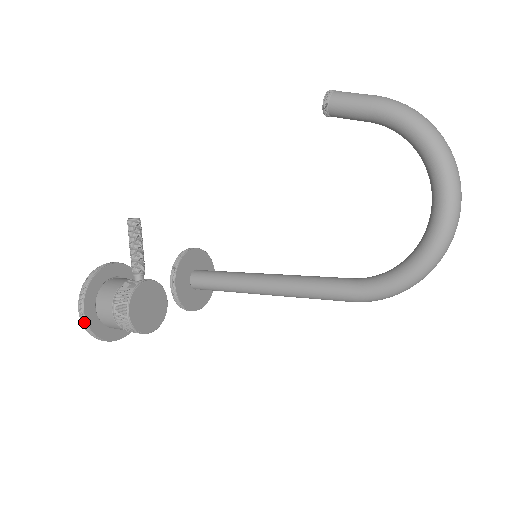
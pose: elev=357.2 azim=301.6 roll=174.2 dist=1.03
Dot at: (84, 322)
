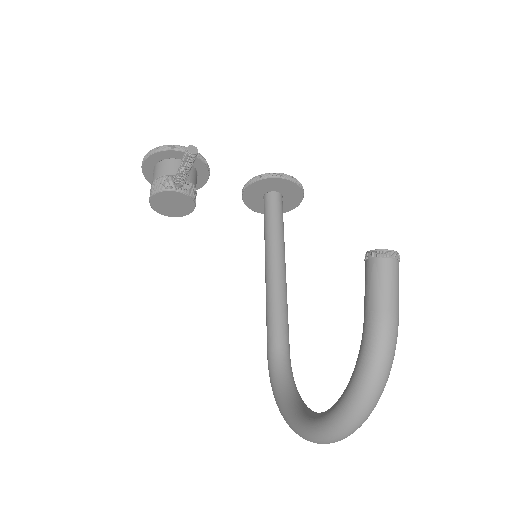
Dot at: (142, 169)
